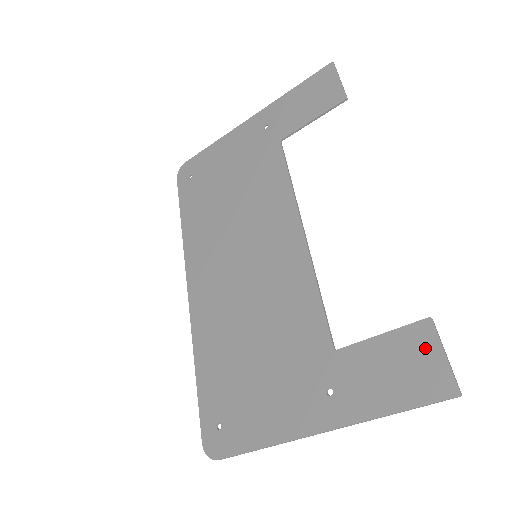
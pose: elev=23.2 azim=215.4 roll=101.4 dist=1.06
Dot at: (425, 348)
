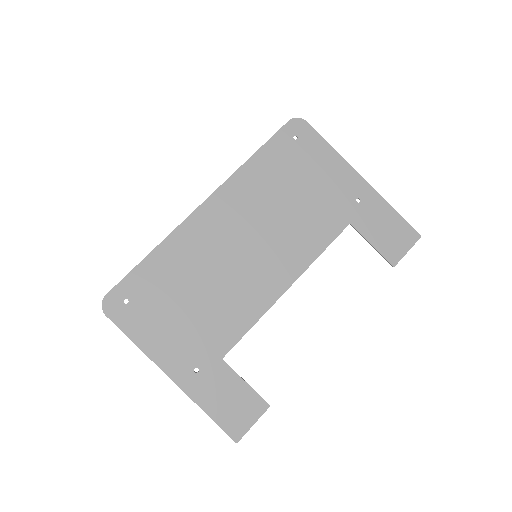
Dot at: (252, 412)
